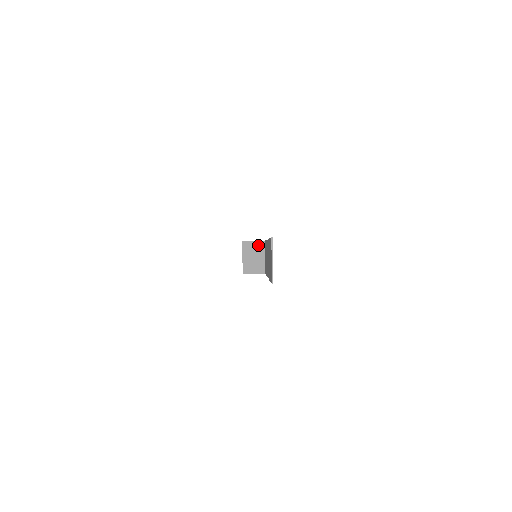
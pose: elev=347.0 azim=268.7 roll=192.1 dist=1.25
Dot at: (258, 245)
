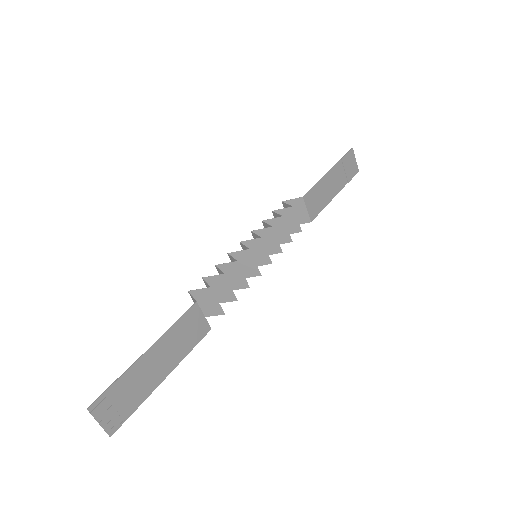
Dot at: occluded
